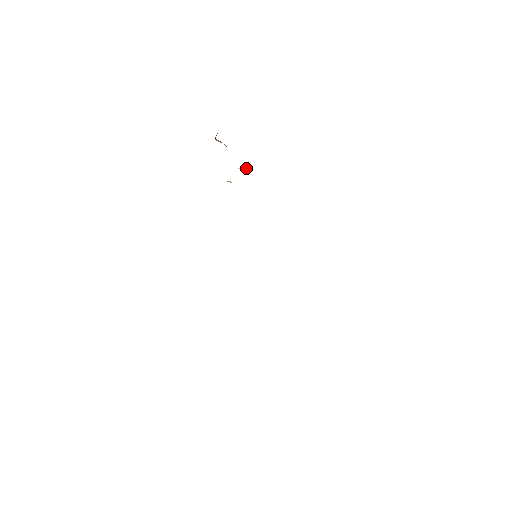
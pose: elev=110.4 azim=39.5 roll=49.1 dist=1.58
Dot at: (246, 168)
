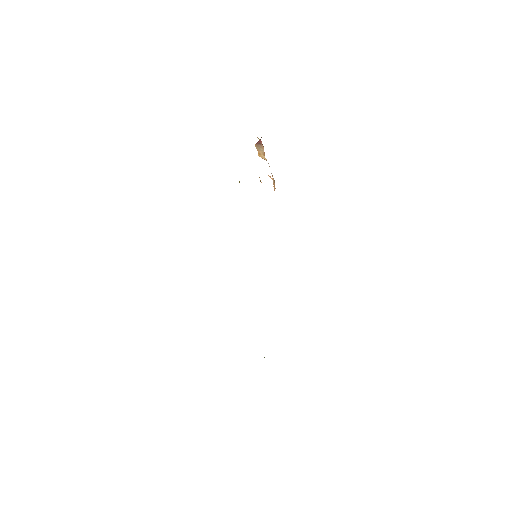
Dot at: occluded
